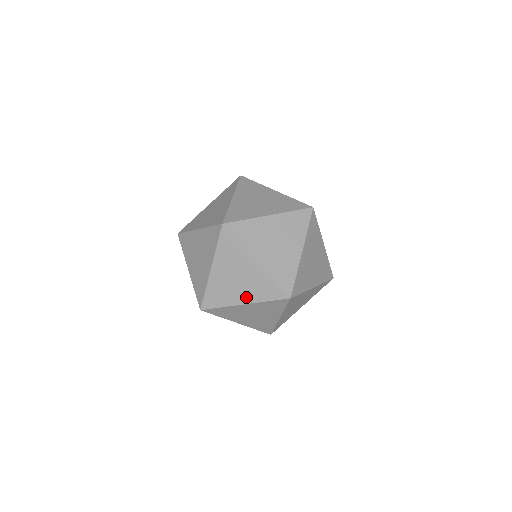
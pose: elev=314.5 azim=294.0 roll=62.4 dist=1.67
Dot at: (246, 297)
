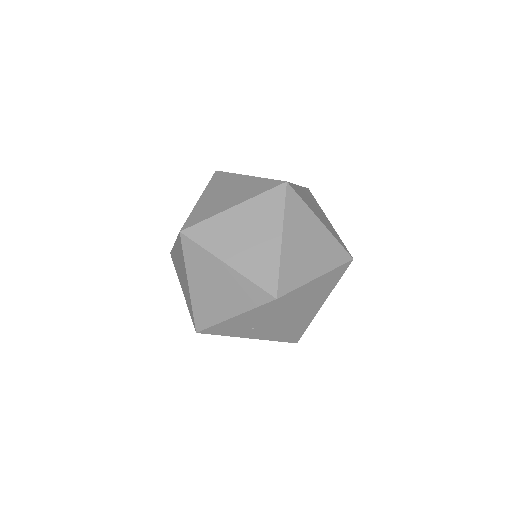
Dot at: (319, 267)
